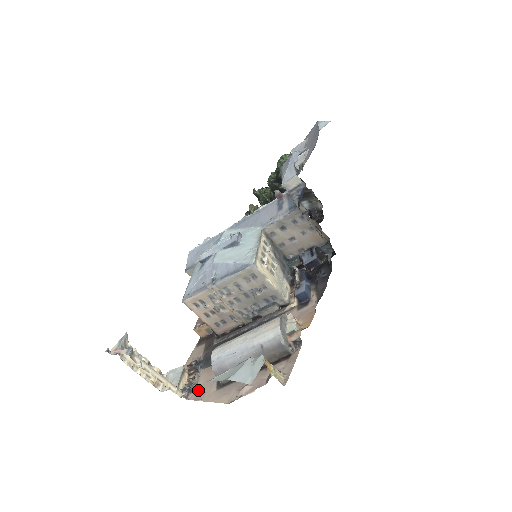
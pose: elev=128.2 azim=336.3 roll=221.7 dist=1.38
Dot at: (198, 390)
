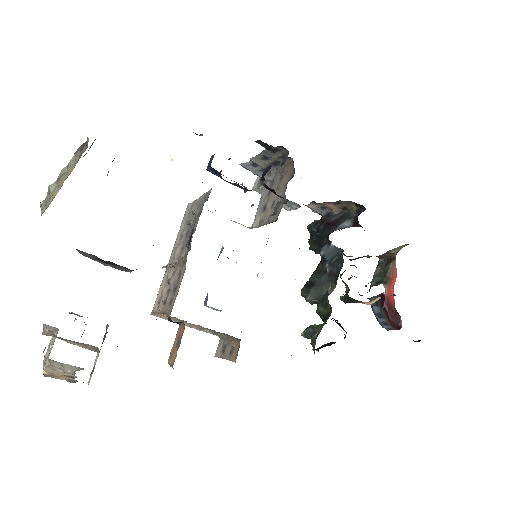
Dot at: occluded
